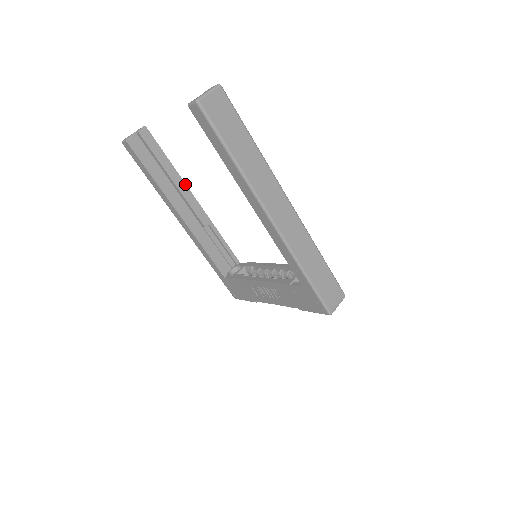
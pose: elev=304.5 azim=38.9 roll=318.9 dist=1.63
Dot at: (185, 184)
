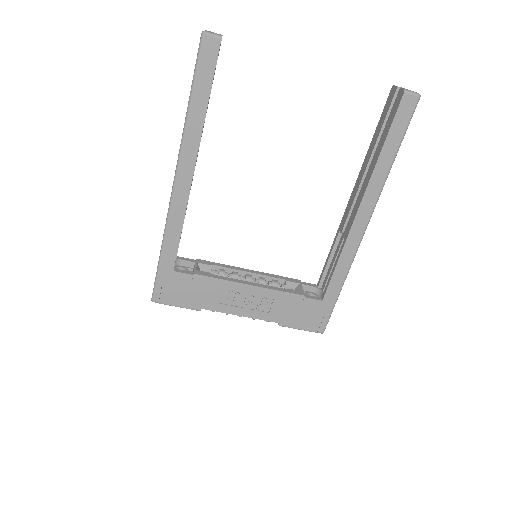
Dot at: occluded
